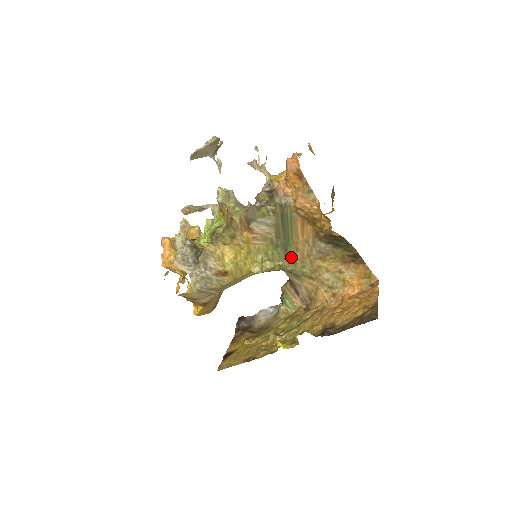
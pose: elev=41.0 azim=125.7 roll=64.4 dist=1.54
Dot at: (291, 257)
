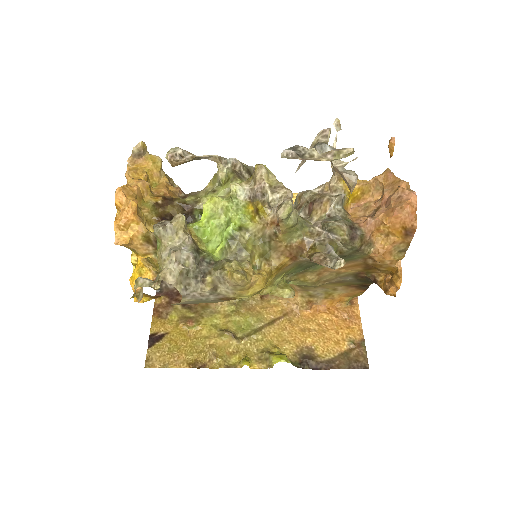
Dot at: (304, 276)
